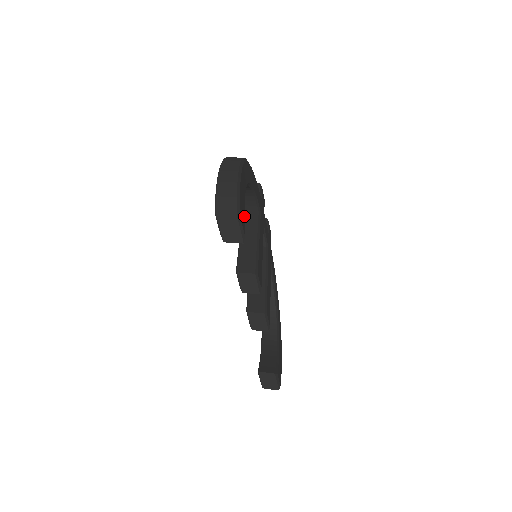
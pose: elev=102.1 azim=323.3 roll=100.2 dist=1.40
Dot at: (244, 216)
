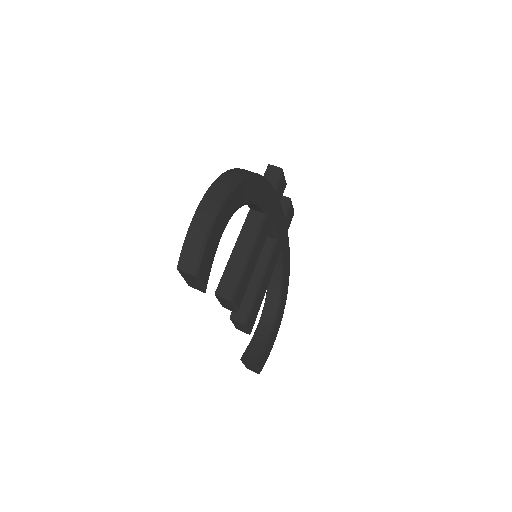
Dot at: occluded
